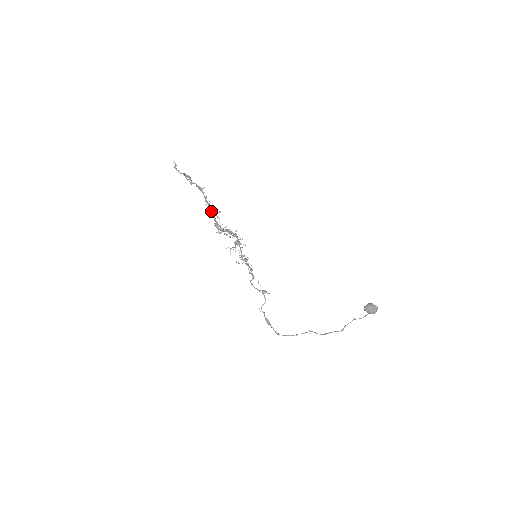
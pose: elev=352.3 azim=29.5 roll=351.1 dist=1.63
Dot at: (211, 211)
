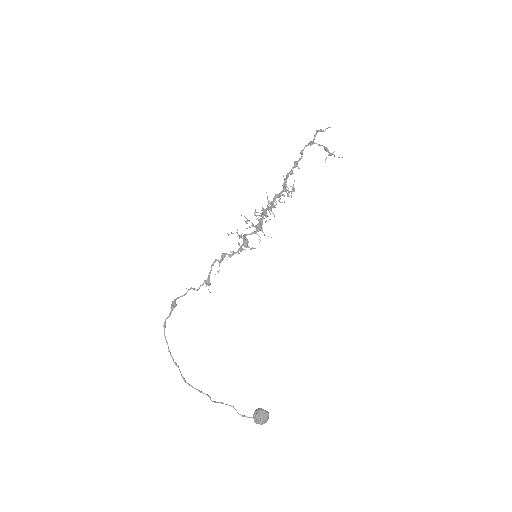
Dot at: occluded
